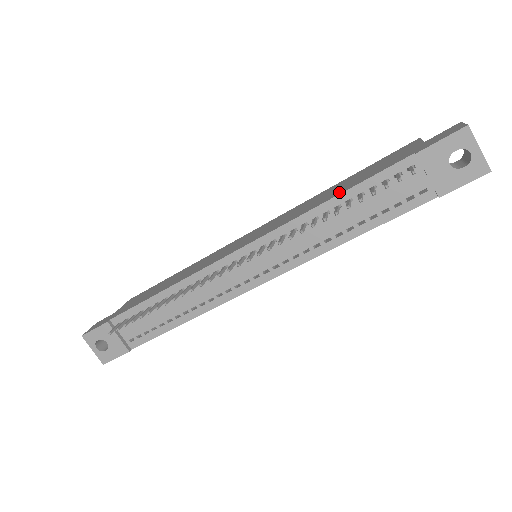
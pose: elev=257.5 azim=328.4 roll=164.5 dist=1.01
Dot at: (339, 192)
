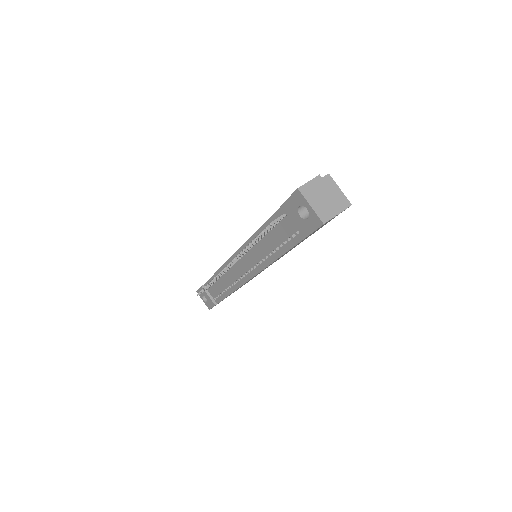
Dot at: occluded
